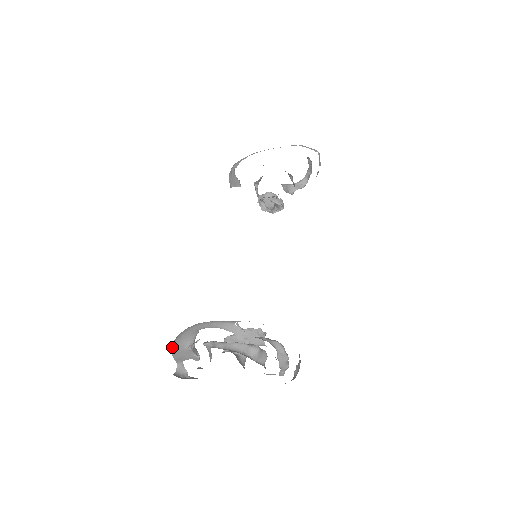
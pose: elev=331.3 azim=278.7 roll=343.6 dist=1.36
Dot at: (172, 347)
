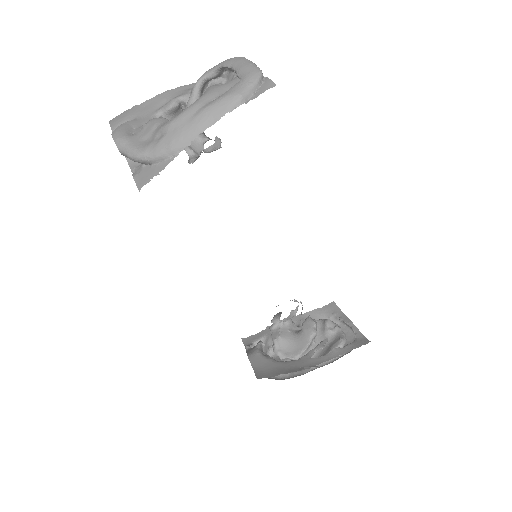
Dot at: occluded
